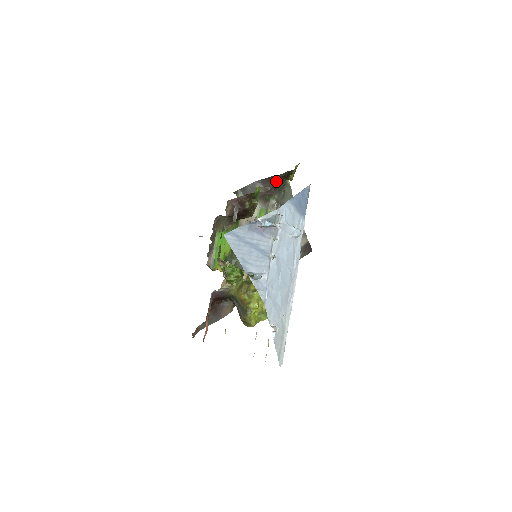
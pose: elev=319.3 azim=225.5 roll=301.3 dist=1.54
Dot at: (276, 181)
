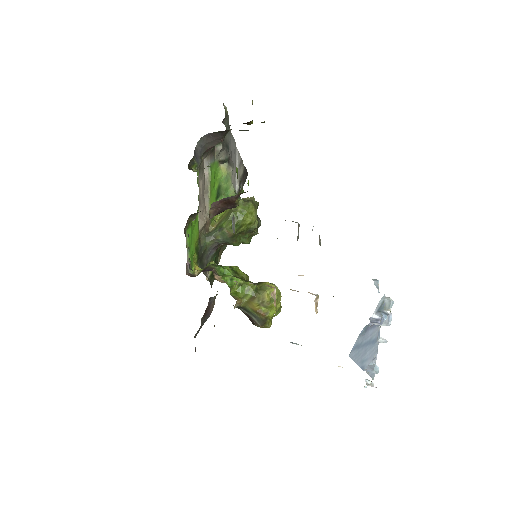
Dot at: occluded
